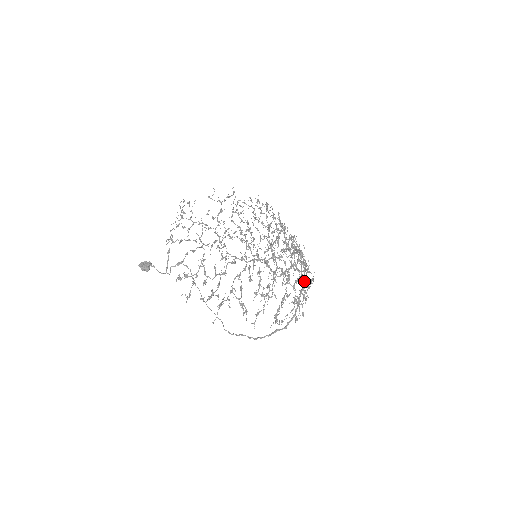
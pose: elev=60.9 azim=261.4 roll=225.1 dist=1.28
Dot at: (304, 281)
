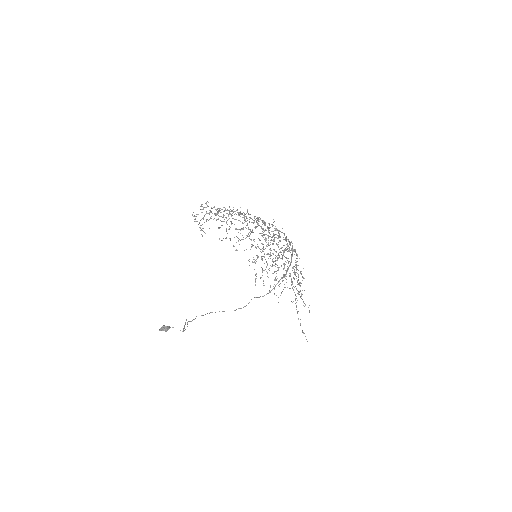
Dot at: (299, 291)
